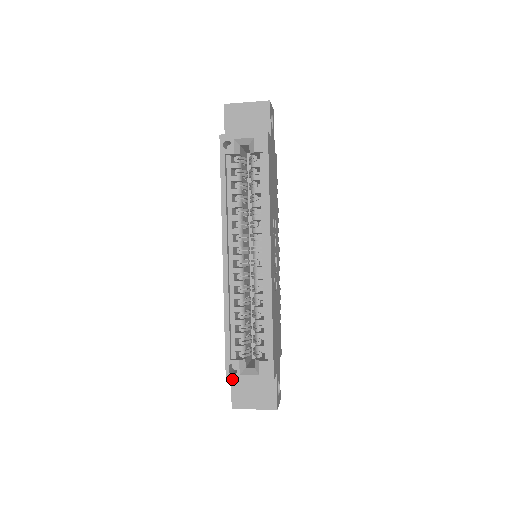
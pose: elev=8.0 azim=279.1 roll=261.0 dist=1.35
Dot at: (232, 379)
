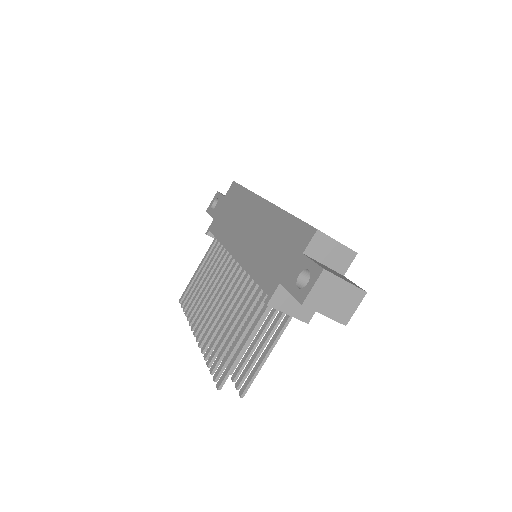
Dot at: occluded
